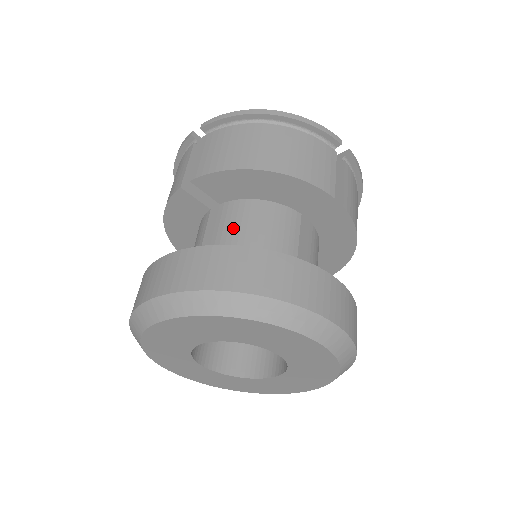
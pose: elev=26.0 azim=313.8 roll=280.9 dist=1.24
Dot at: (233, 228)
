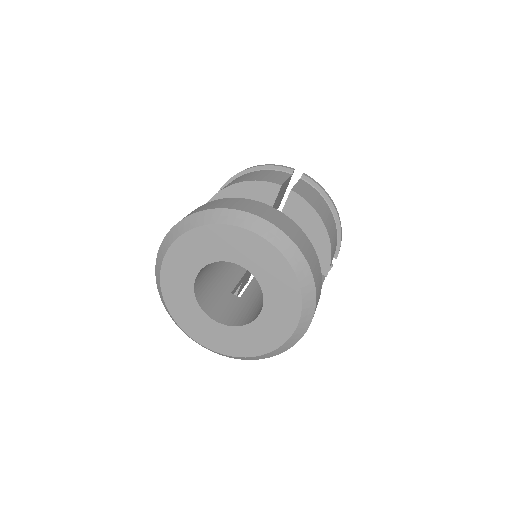
Dot at: occluded
